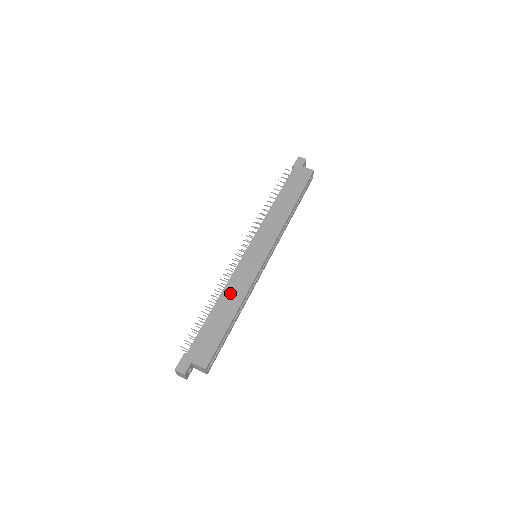
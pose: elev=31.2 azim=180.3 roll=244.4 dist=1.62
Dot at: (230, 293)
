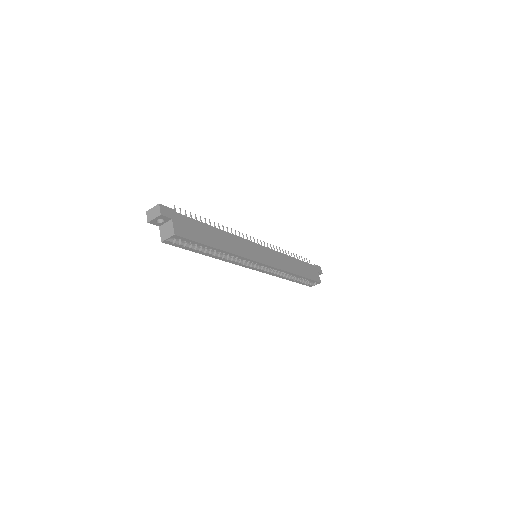
Dot at: (230, 239)
